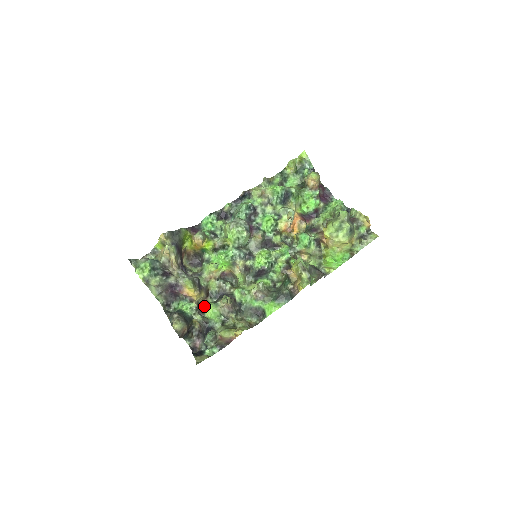
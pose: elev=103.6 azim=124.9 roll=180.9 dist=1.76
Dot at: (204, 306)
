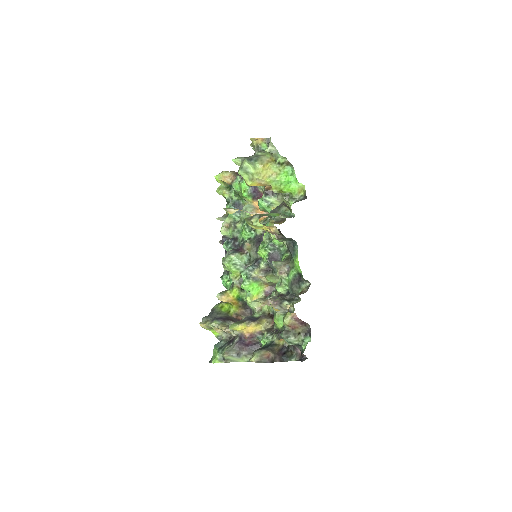
Dot at: (275, 326)
